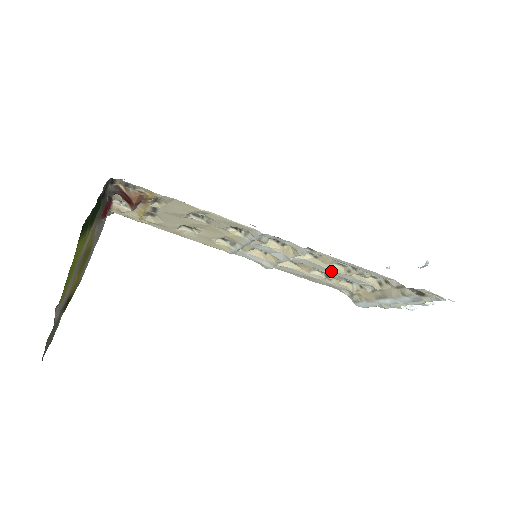
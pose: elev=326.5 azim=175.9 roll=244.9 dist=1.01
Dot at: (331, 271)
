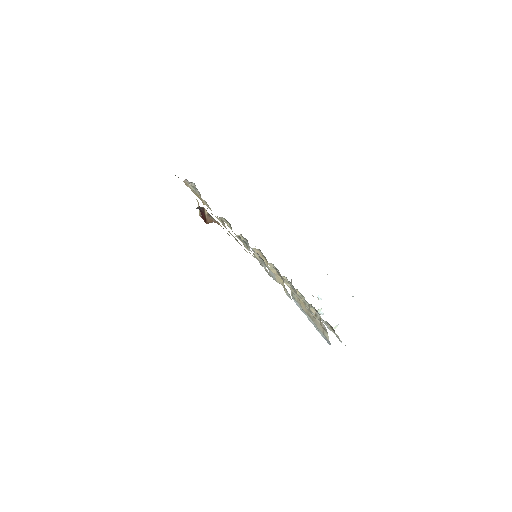
Dot at: occluded
